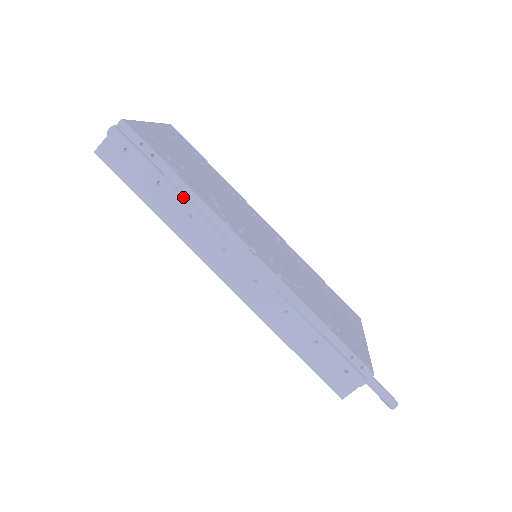
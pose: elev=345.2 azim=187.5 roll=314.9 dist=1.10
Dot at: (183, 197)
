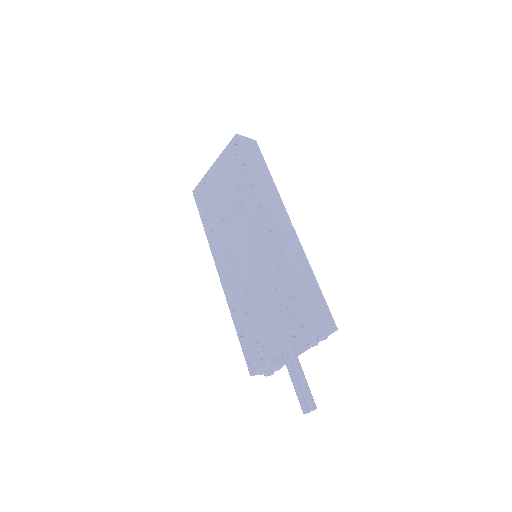
Dot at: (269, 180)
